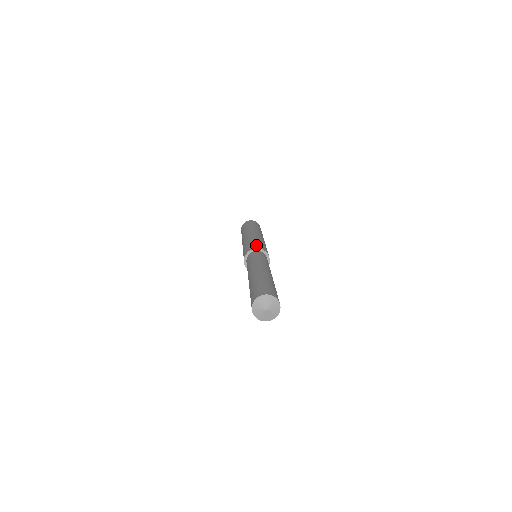
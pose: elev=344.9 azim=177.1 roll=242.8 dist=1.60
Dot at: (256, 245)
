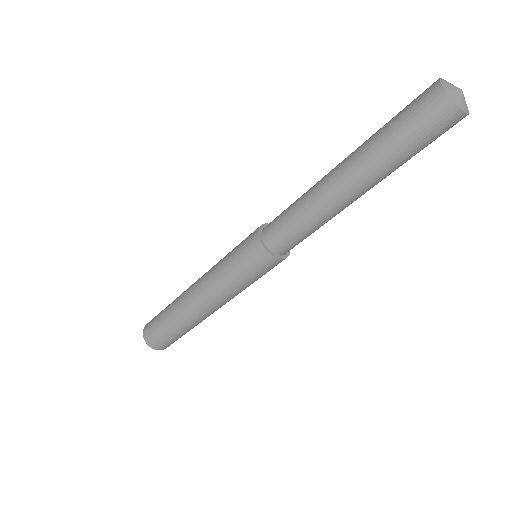
Dot at: occluded
